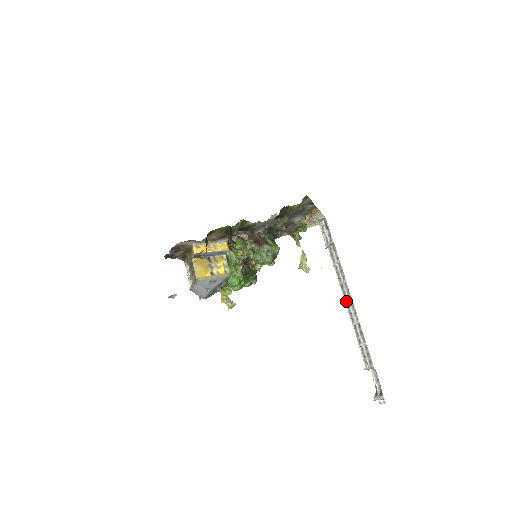
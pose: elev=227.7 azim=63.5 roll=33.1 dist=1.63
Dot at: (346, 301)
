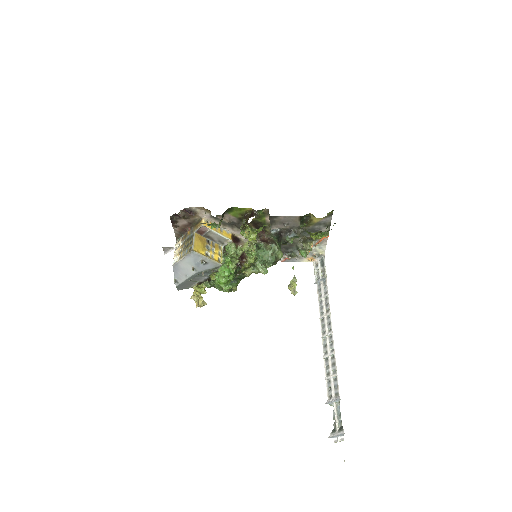
Dot at: (323, 333)
